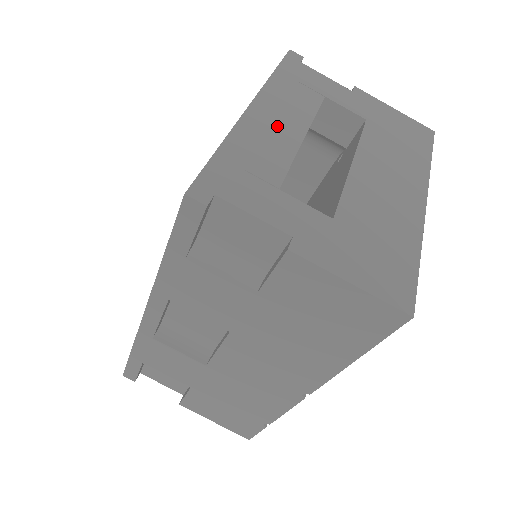
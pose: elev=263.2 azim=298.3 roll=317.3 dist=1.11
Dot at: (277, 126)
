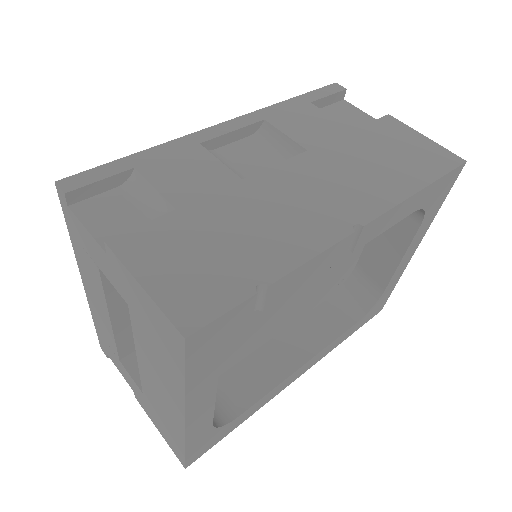
Dot at: occluded
